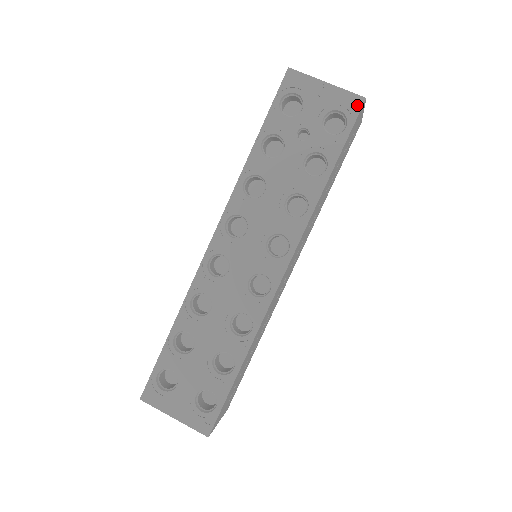
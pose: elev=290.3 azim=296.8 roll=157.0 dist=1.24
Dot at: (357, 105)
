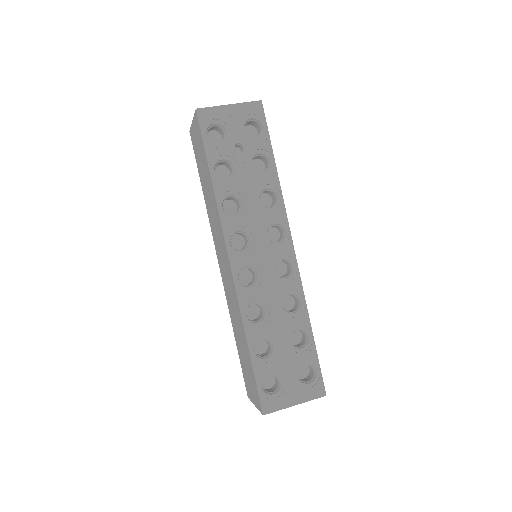
Dot at: (259, 108)
